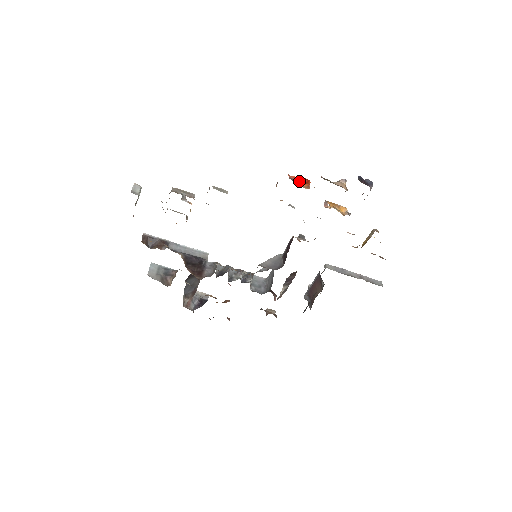
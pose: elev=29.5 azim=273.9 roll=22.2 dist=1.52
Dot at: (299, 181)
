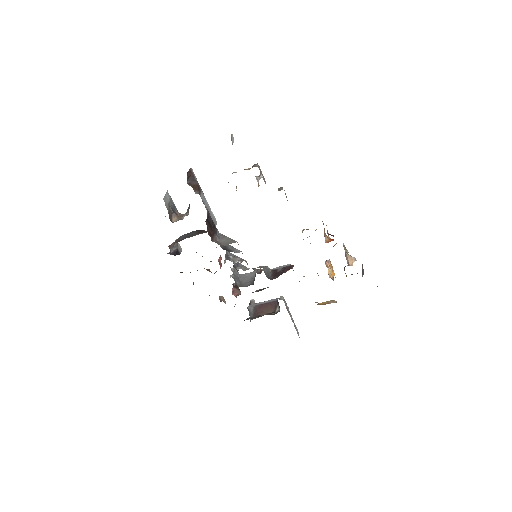
Dot at: (329, 234)
